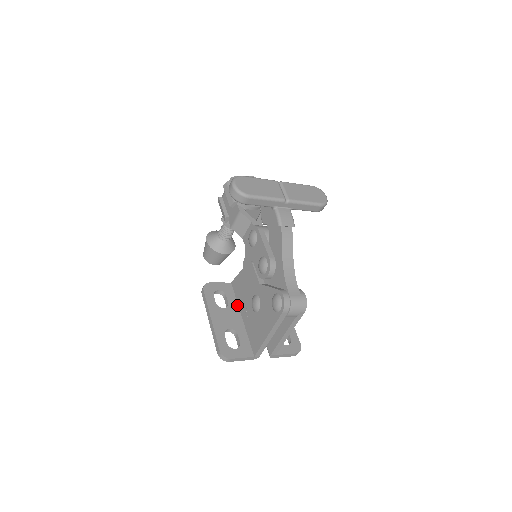
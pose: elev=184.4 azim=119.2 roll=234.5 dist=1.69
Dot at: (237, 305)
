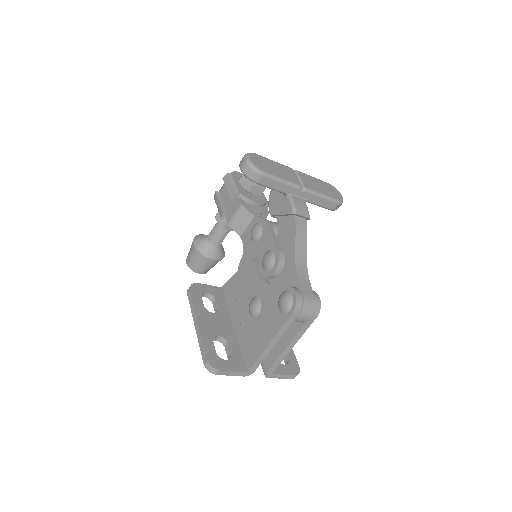
Dot at: (228, 312)
